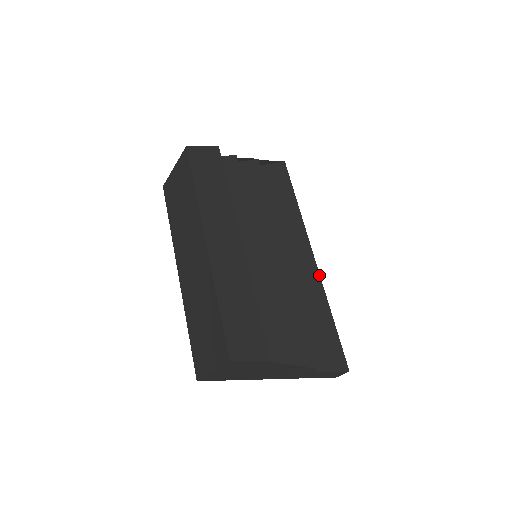
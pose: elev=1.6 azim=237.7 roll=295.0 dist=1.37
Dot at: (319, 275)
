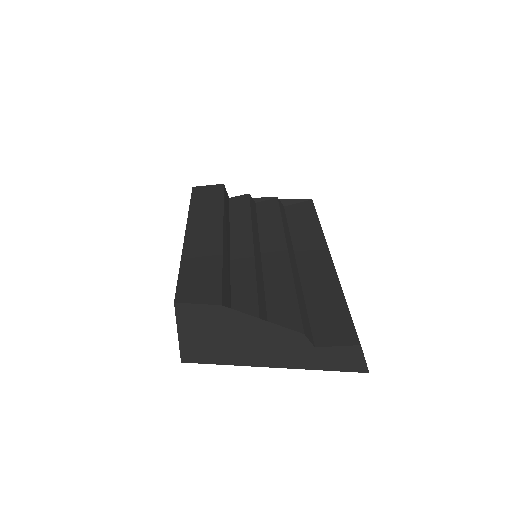
Dot at: (334, 269)
